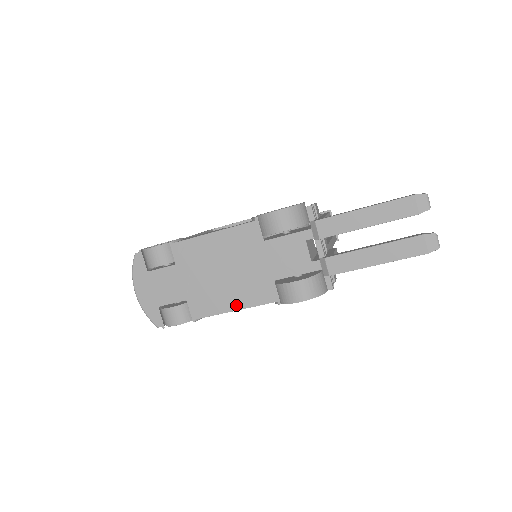
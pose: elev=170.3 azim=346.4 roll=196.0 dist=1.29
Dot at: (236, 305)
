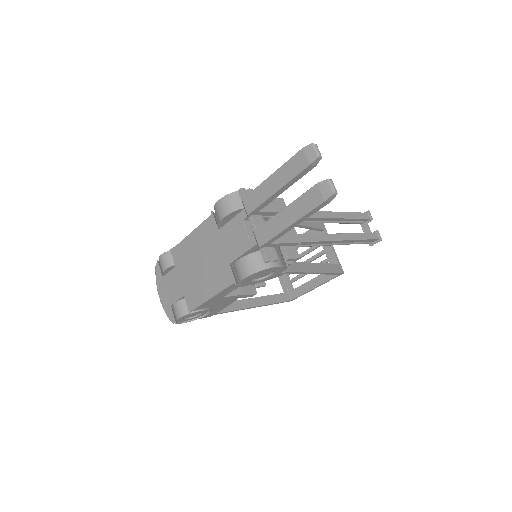
Dot at: (211, 293)
